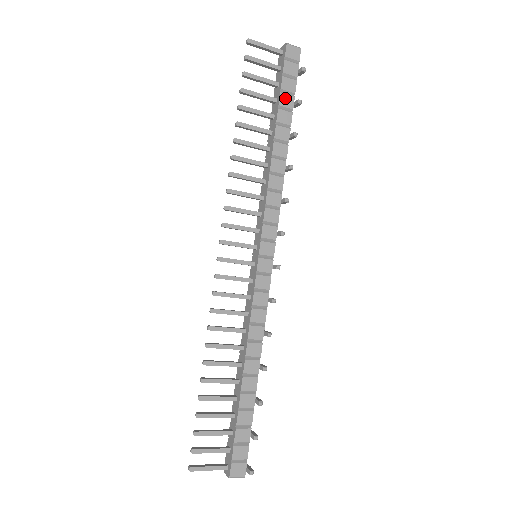
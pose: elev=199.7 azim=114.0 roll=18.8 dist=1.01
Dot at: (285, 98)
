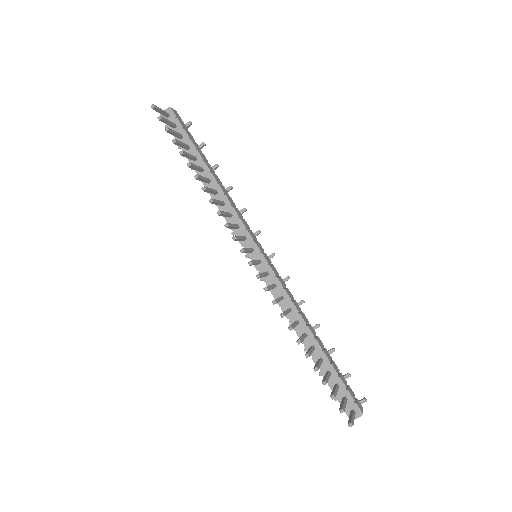
Dot at: (194, 143)
